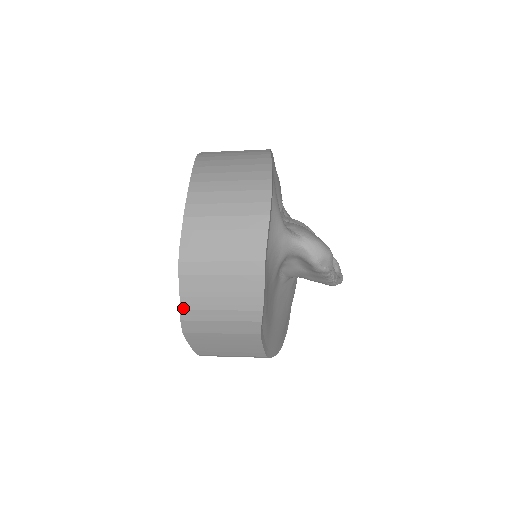
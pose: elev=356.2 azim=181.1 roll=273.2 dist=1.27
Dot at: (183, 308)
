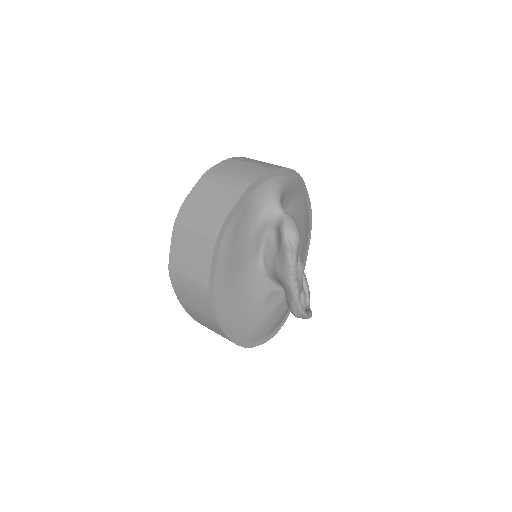
Dot at: (188, 198)
